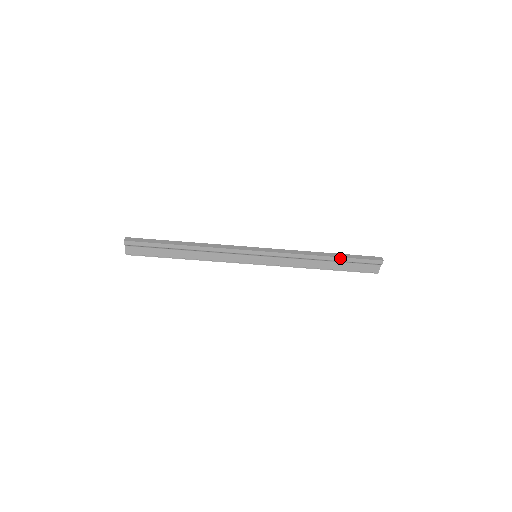
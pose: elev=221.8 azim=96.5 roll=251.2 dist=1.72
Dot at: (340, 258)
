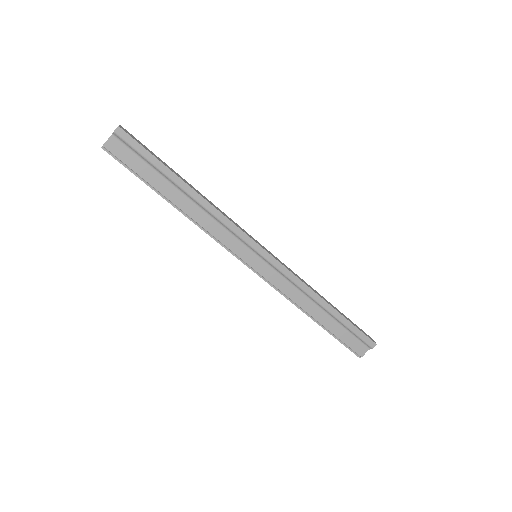
Dot at: (340, 315)
